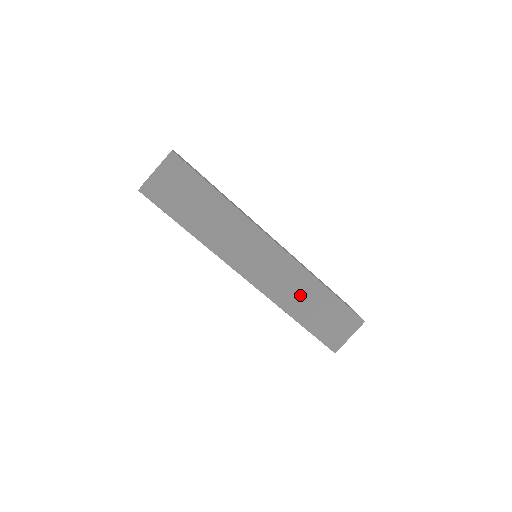
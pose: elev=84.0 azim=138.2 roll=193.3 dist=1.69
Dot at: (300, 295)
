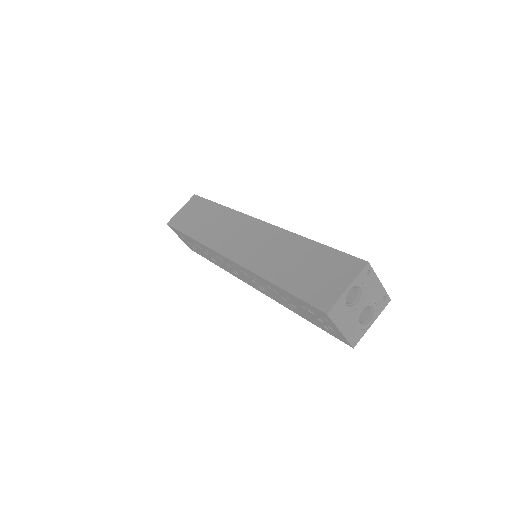
Dot at: (279, 256)
